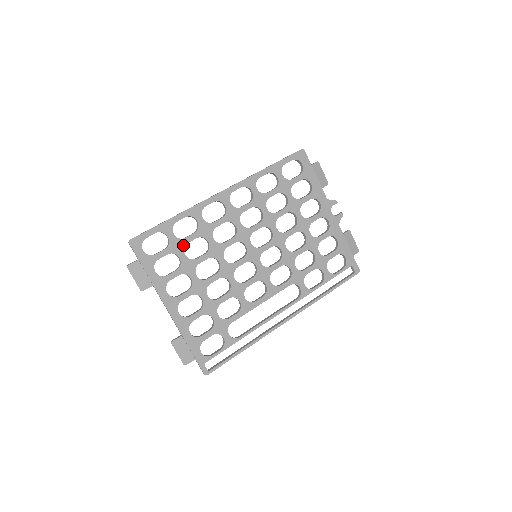
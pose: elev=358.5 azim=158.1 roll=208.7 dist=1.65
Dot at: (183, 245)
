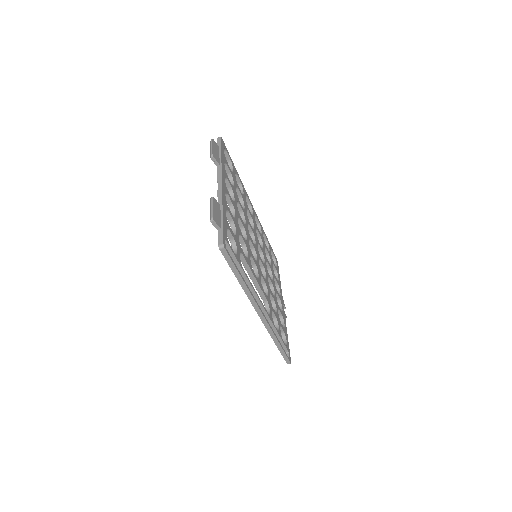
Dot at: (236, 185)
